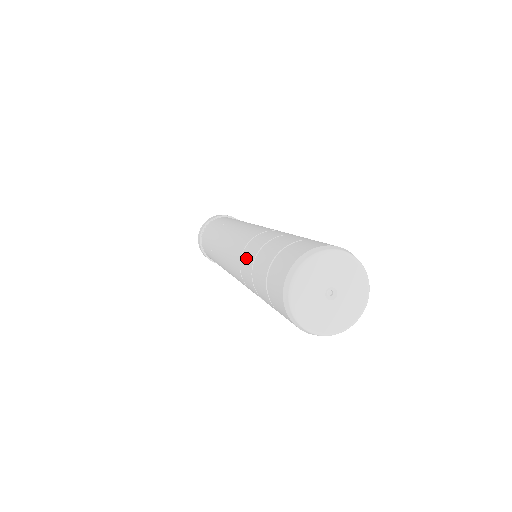
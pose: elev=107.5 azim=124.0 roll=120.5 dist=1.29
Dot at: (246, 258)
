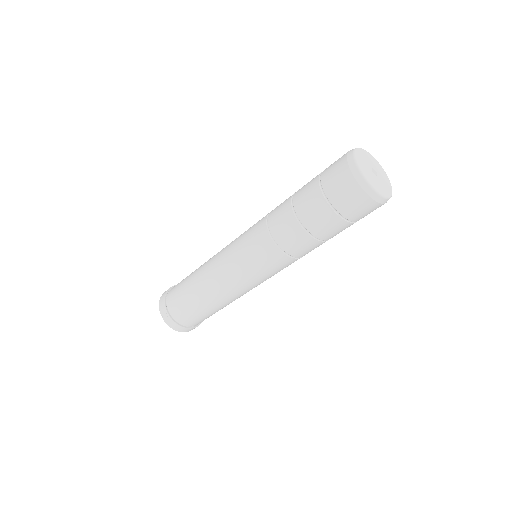
Dot at: (277, 210)
